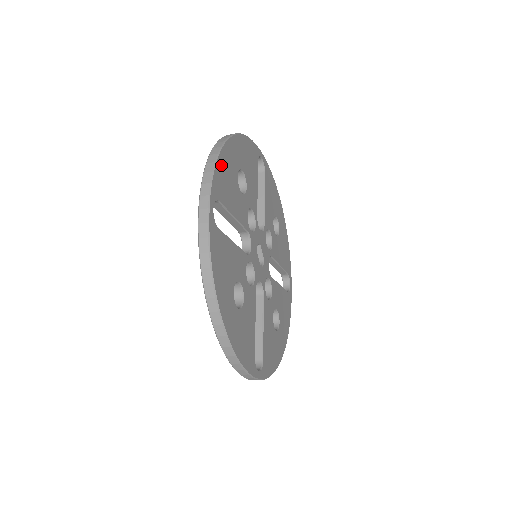
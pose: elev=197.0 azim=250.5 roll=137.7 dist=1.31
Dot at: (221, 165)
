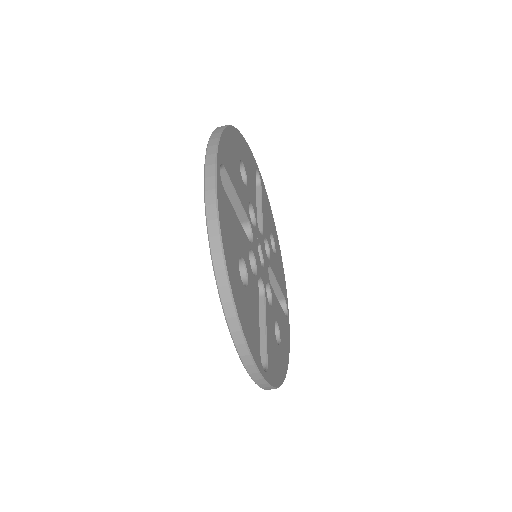
Dot at: (226, 140)
